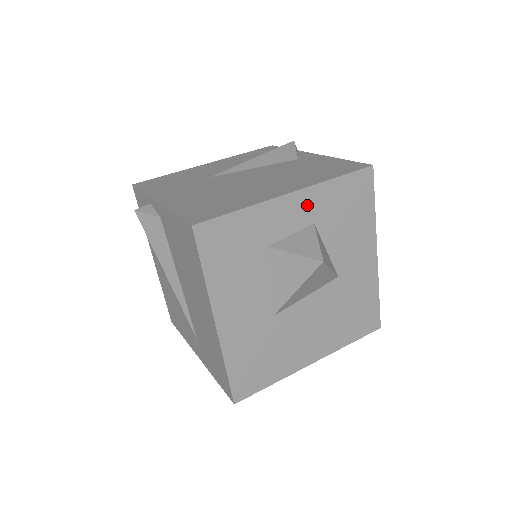
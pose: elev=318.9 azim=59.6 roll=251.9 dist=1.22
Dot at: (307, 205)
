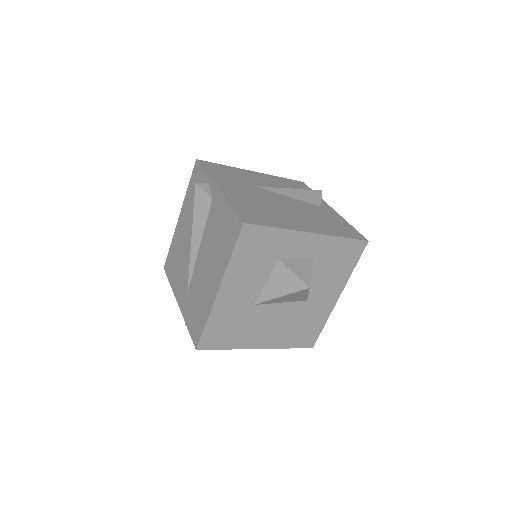
Dot at: (316, 245)
